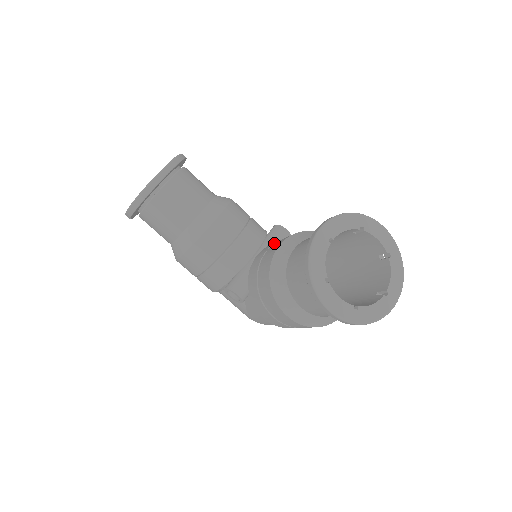
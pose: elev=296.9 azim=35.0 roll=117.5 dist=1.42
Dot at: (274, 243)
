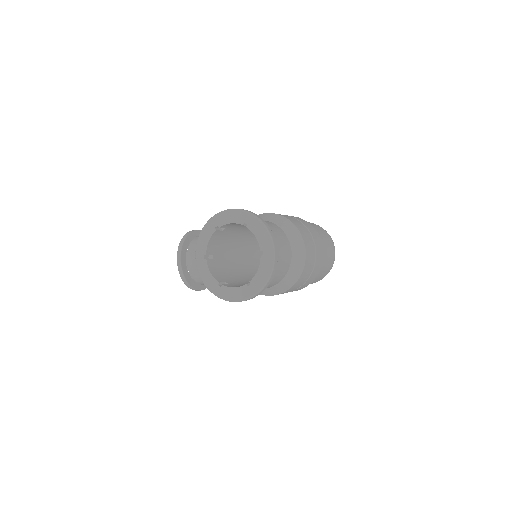
Dot at: occluded
